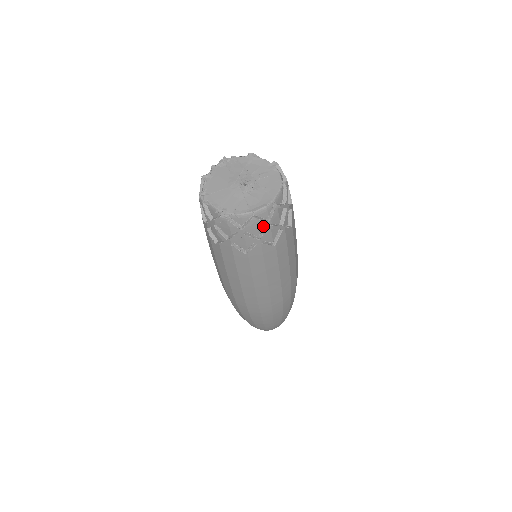
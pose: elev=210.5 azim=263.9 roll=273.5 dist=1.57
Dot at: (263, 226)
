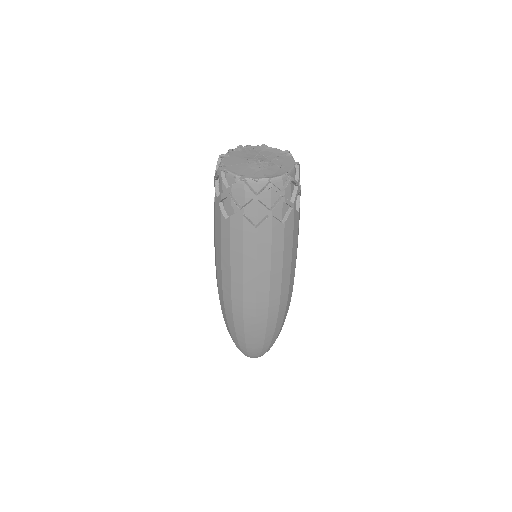
Dot at: (276, 198)
